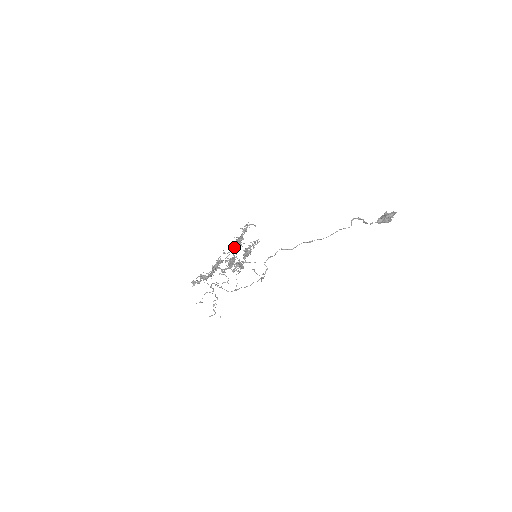
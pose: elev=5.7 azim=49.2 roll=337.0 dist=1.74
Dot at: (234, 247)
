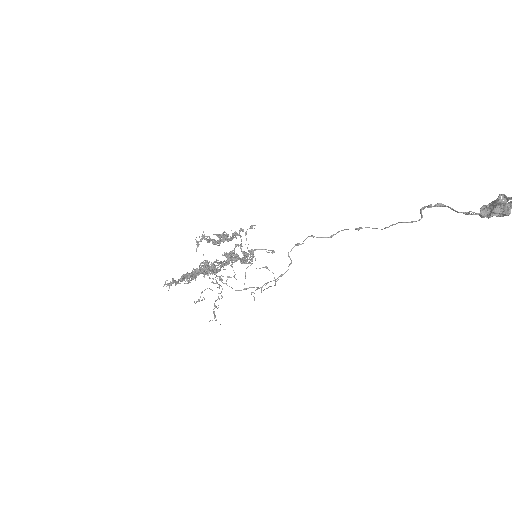
Dot at: occluded
